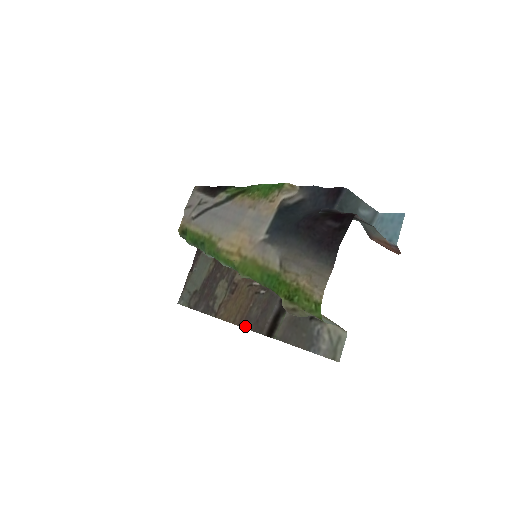
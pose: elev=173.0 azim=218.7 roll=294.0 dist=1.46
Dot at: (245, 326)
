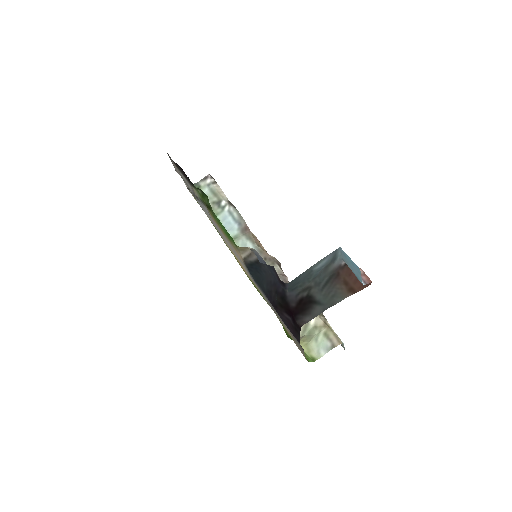
Dot at: occluded
